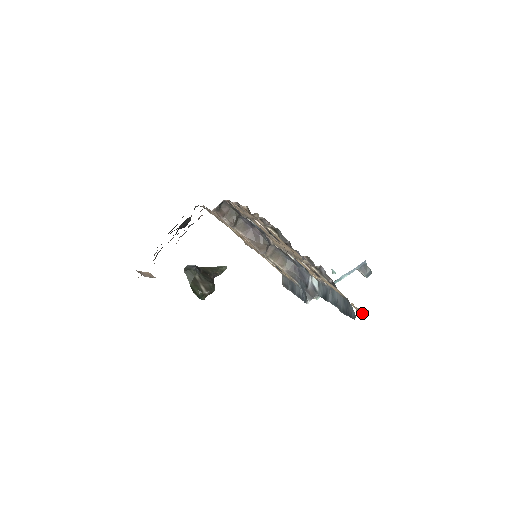
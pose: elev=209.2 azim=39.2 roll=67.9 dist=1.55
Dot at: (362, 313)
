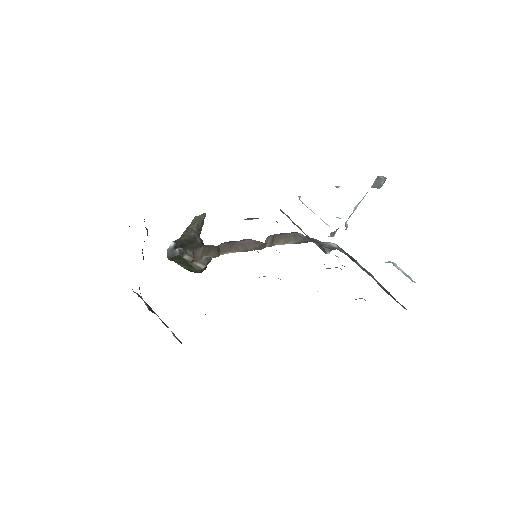
Dot at: occluded
